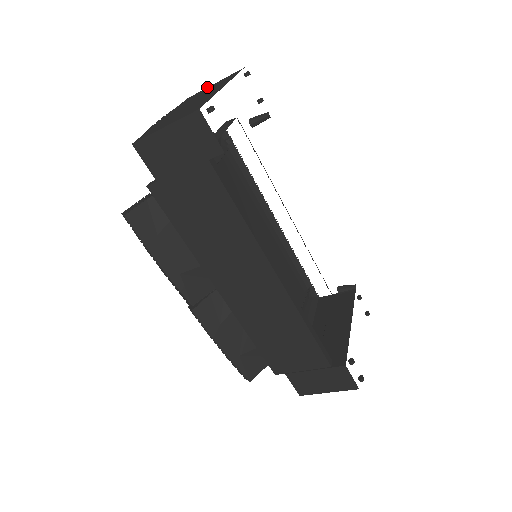
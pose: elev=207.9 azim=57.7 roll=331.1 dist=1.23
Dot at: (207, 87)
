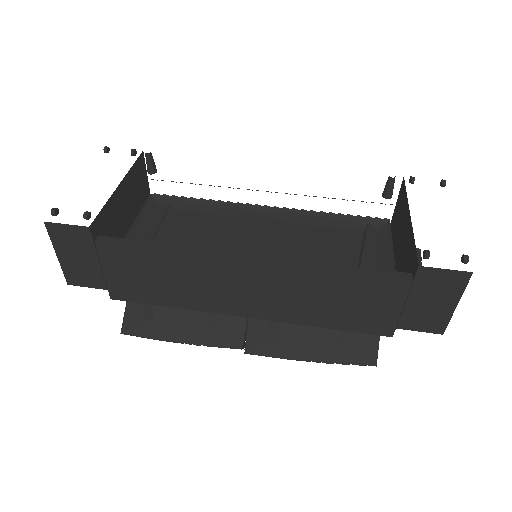
Dot at: occluded
